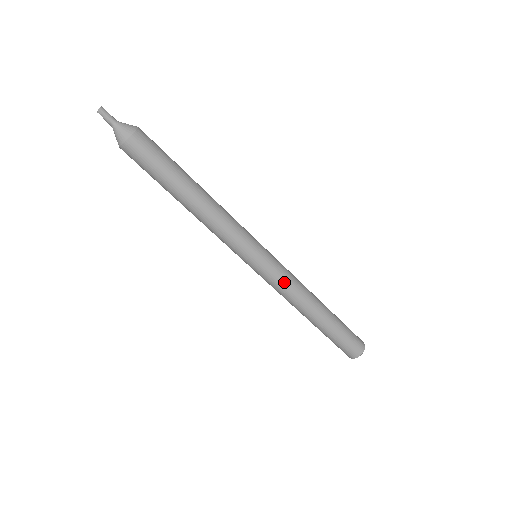
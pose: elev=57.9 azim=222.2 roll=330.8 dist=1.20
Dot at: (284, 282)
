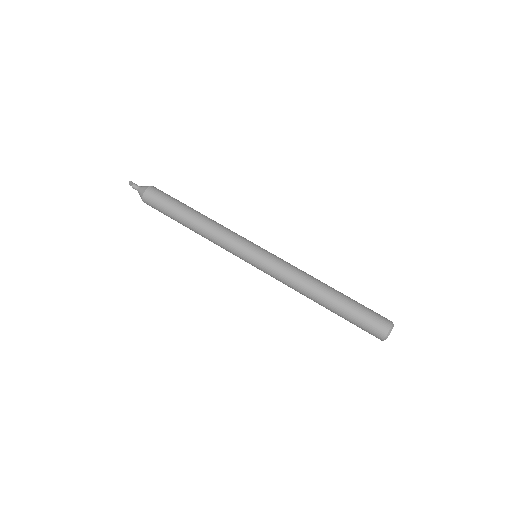
Dot at: (288, 263)
